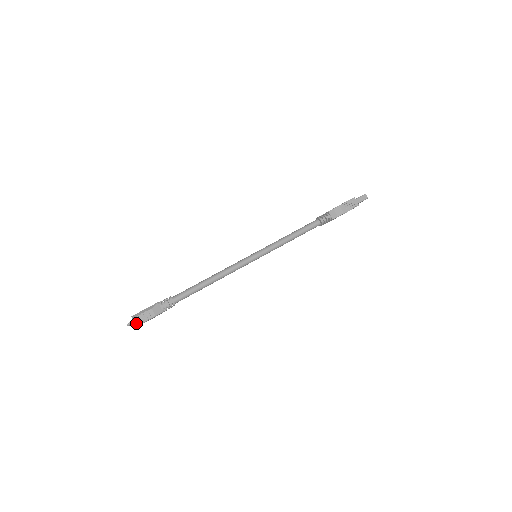
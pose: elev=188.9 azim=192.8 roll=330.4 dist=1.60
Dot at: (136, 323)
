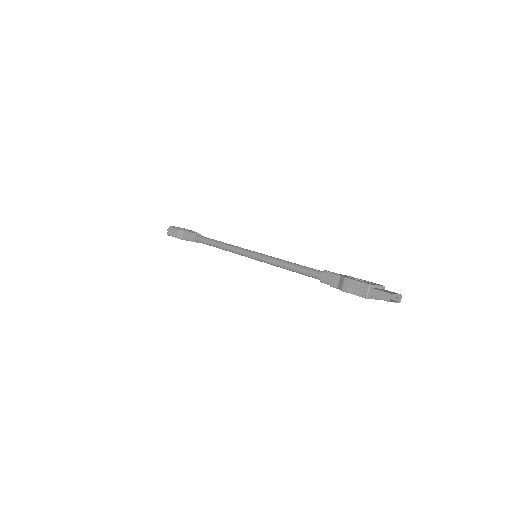
Dot at: (168, 232)
